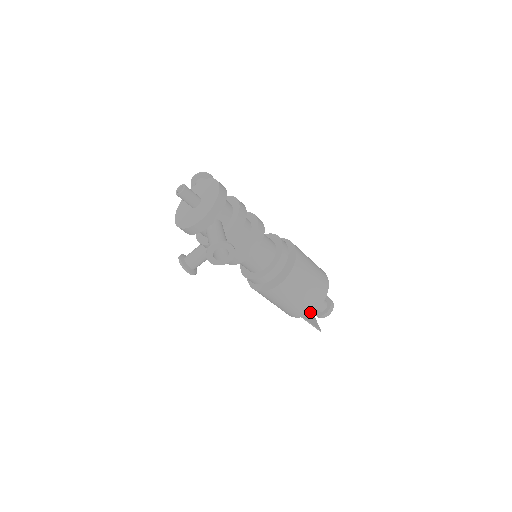
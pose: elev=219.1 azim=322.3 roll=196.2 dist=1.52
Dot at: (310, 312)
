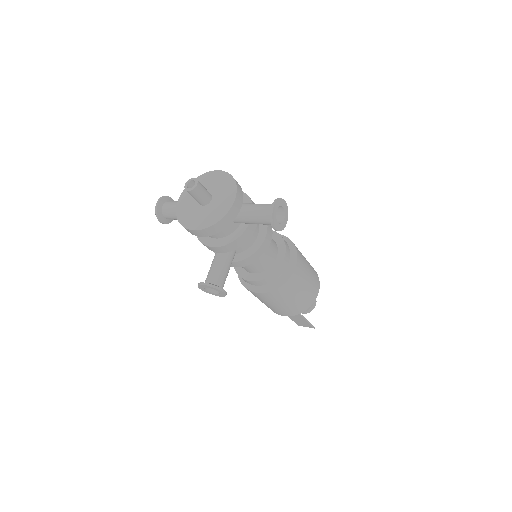
Dot at: (317, 293)
